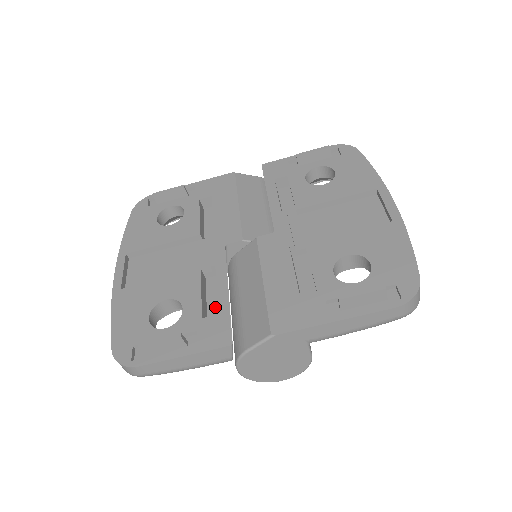
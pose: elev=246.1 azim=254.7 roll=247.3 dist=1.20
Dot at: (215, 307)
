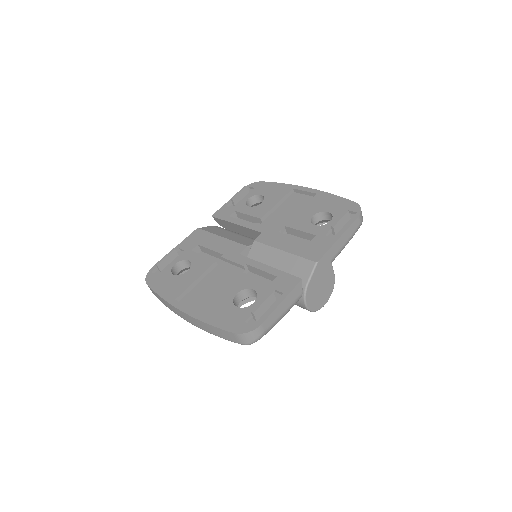
Dot at: occluded
